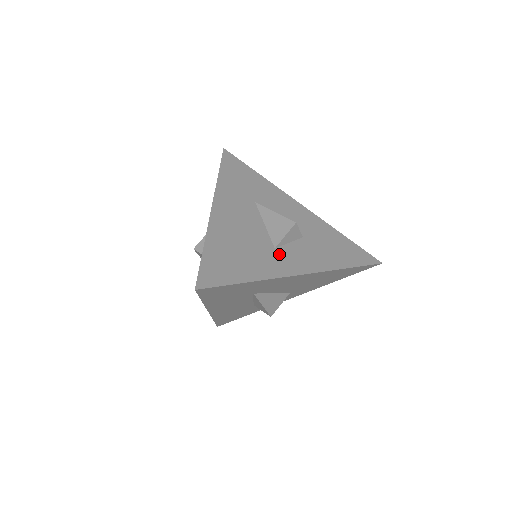
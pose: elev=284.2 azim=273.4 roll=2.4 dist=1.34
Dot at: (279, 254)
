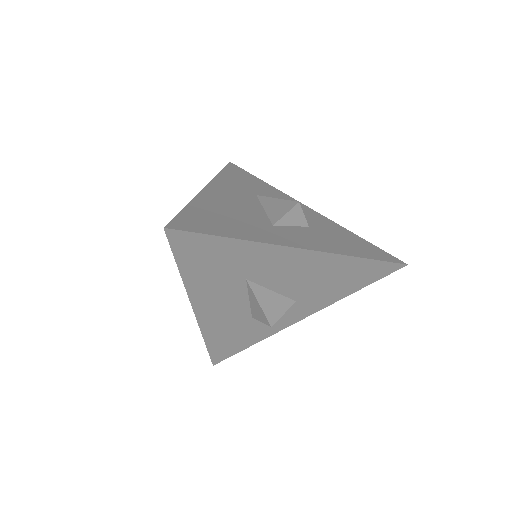
Dot at: (277, 230)
